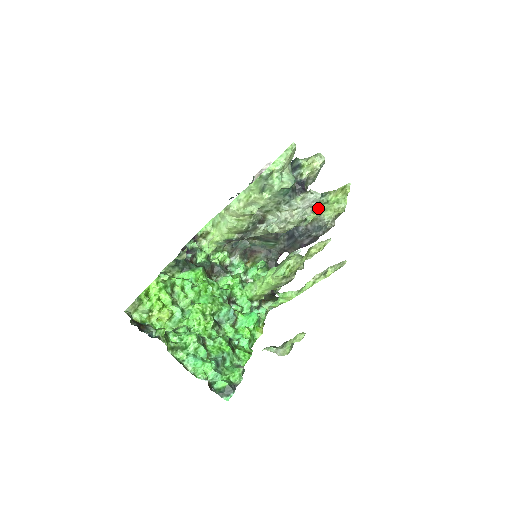
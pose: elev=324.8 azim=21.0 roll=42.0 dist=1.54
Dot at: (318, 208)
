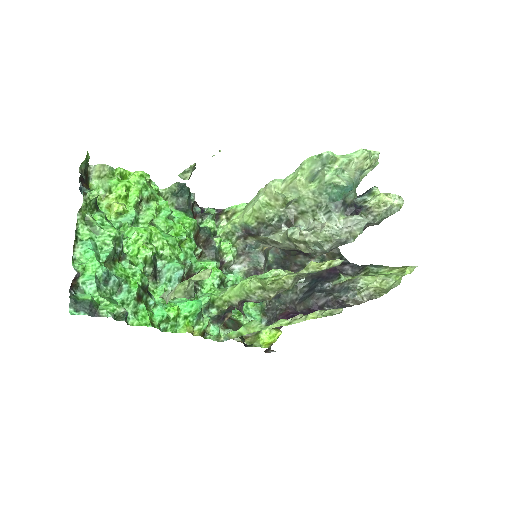
Dot at: (362, 275)
